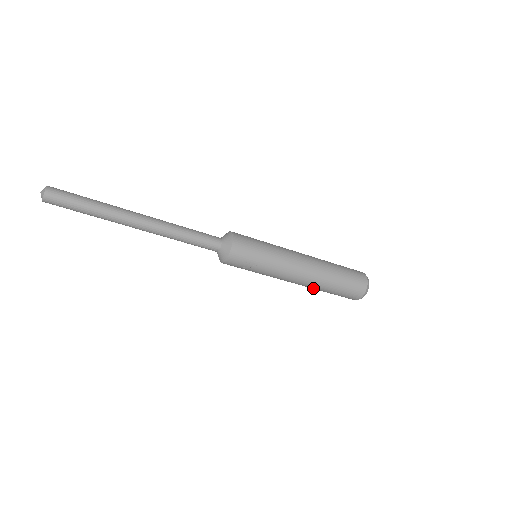
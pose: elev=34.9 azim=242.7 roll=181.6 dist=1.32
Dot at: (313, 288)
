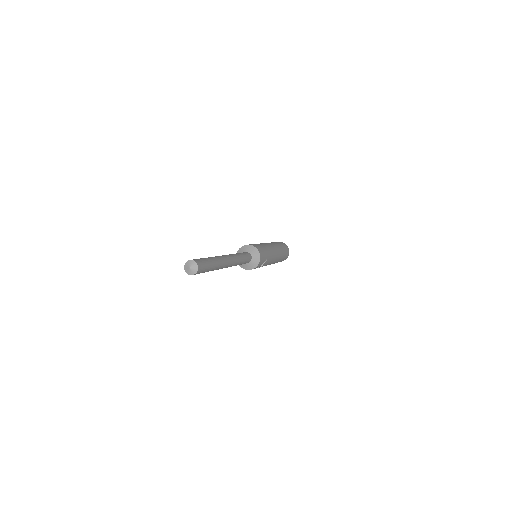
Dot at: (274, 263)
